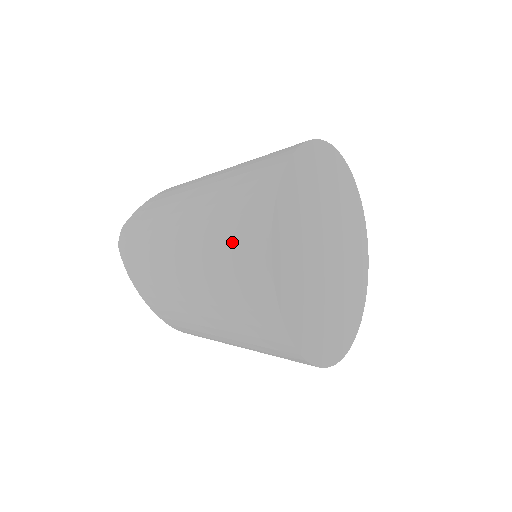
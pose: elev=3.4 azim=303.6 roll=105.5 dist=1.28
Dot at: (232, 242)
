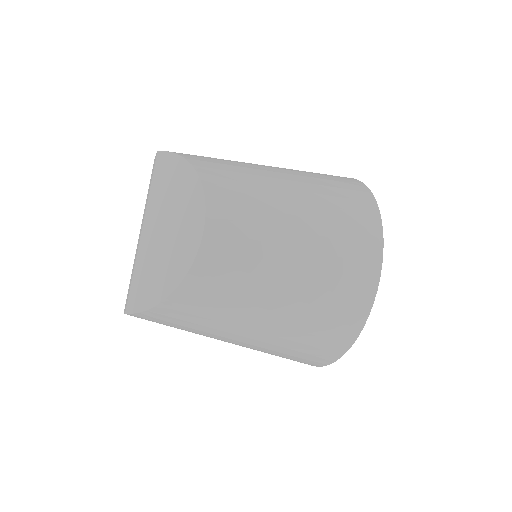
Dot at: occluded
